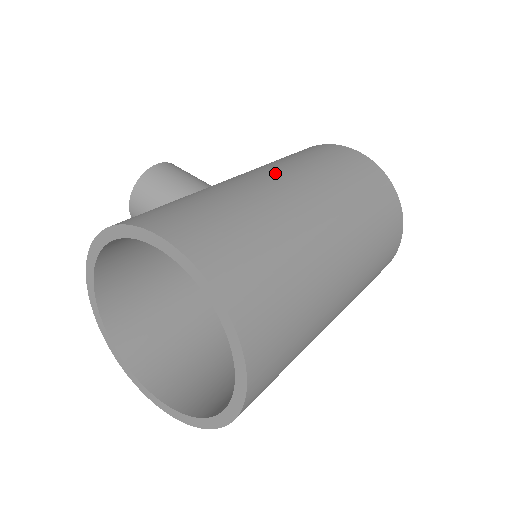
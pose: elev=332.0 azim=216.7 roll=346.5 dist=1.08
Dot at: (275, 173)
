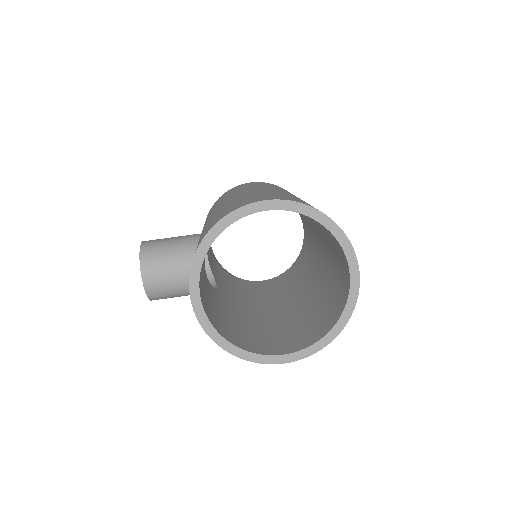
Dot at: (242, 191)
